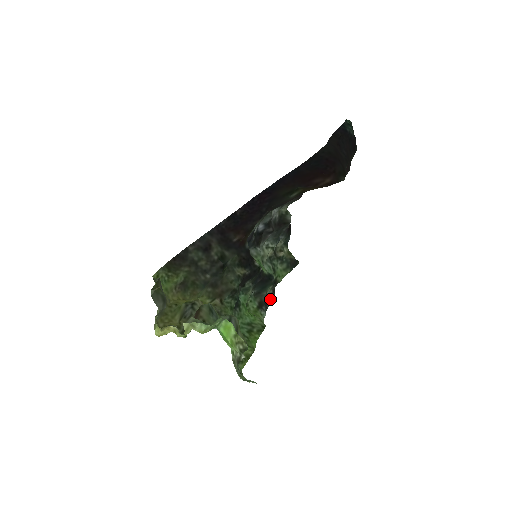
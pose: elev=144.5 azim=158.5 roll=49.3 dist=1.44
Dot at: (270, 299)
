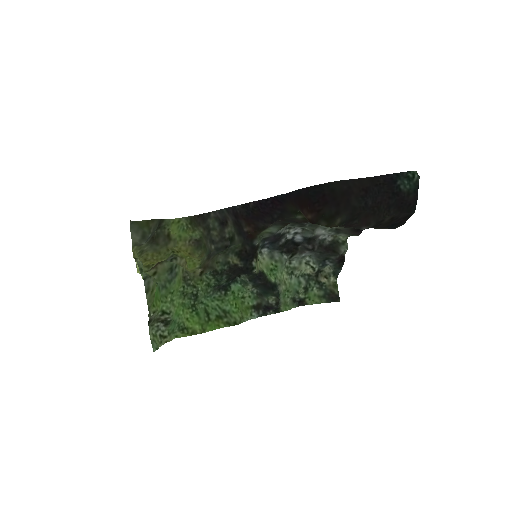
Dot at: (277, 310)
